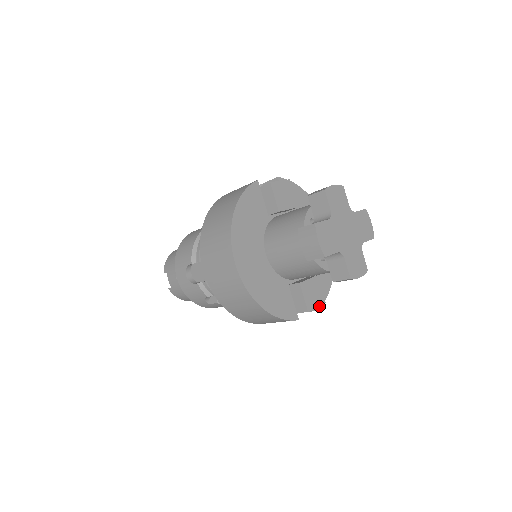
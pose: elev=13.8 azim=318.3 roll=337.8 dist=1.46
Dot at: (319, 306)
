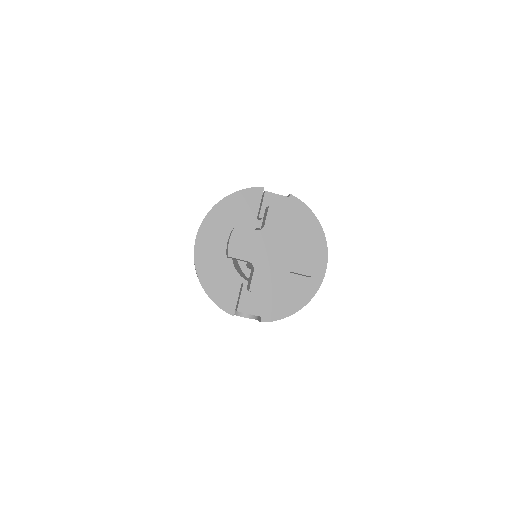
Dot at: (266, 320)
